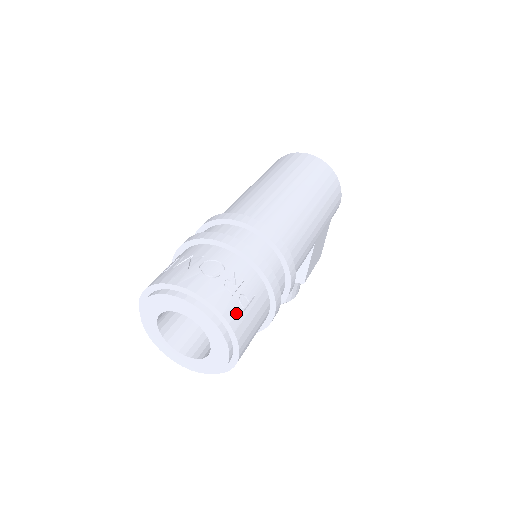
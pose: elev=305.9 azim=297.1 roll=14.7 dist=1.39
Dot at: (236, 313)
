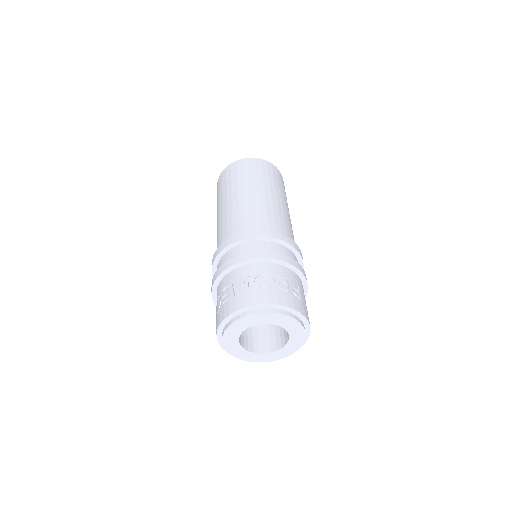
Dot at: (299, 303)
